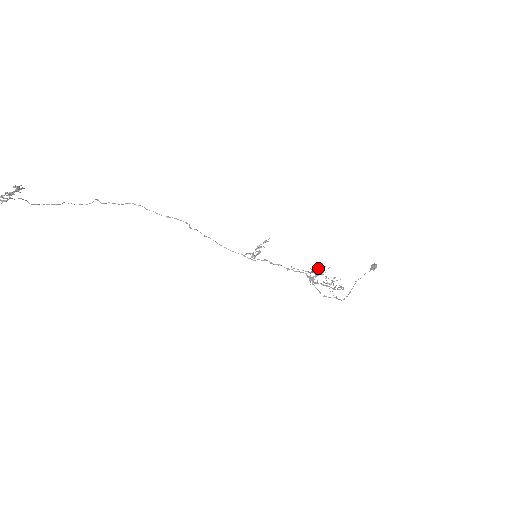
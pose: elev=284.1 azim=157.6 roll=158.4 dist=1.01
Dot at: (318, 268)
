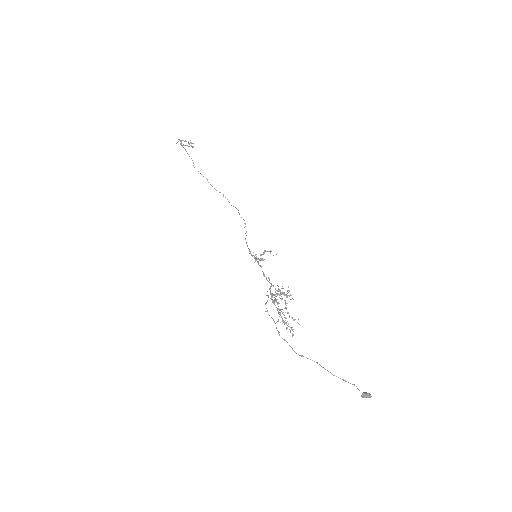
Dot at: (286, 294)
